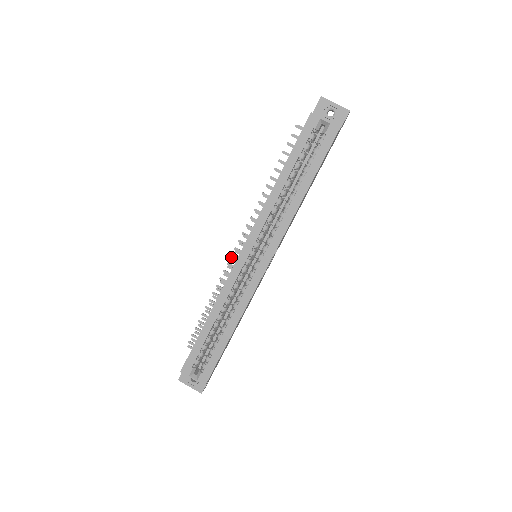
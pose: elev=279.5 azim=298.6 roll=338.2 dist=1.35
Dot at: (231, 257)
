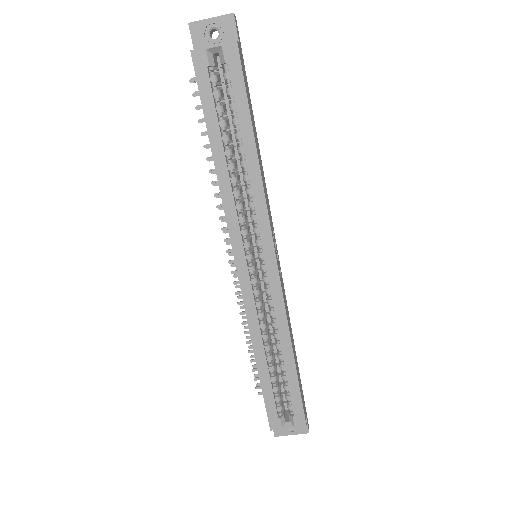
Dot at: occluded
